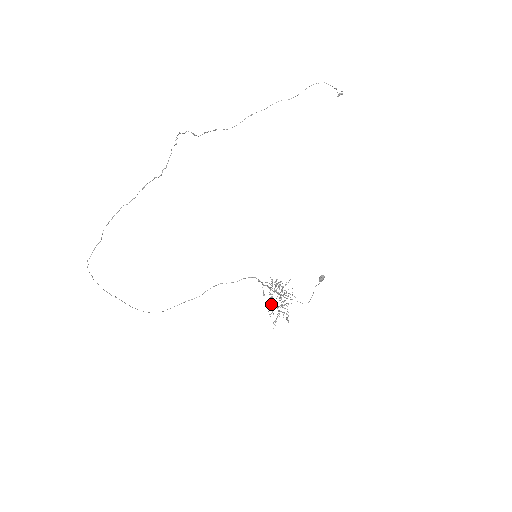
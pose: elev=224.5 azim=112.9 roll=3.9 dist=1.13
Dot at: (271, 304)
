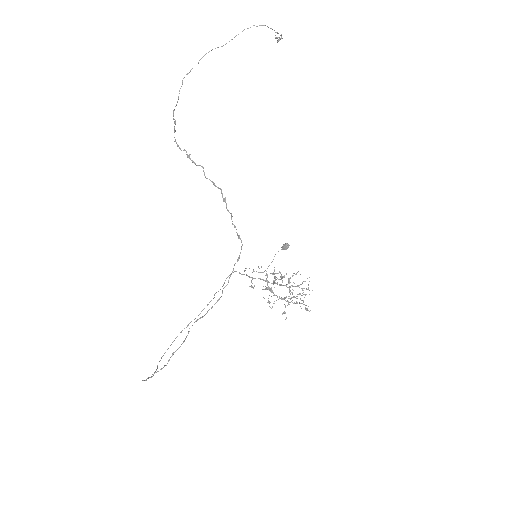
Dot at: occluded
